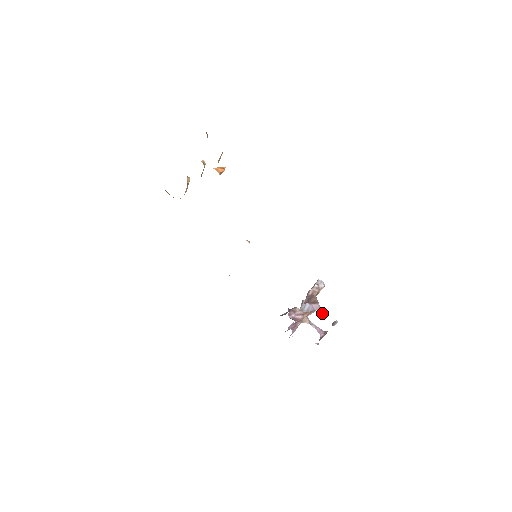
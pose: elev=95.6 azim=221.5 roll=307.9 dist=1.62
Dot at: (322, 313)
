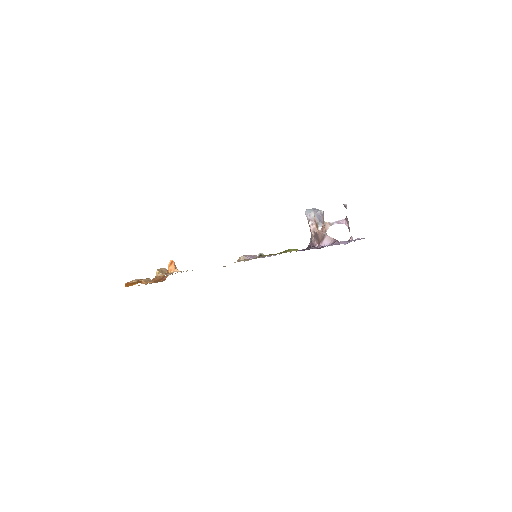
Dot at: occluded
